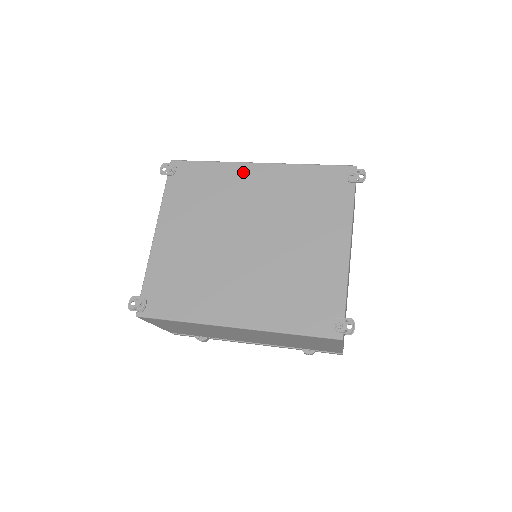
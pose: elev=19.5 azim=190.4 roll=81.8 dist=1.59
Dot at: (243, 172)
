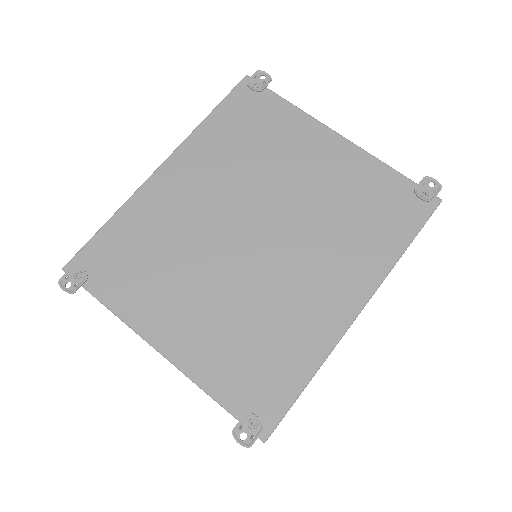
Dot at: (158, 190)
